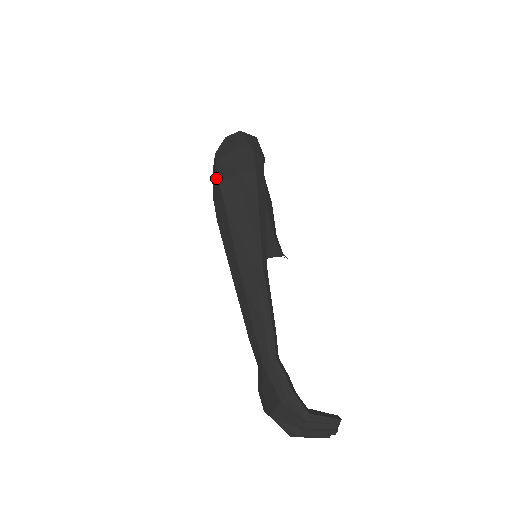
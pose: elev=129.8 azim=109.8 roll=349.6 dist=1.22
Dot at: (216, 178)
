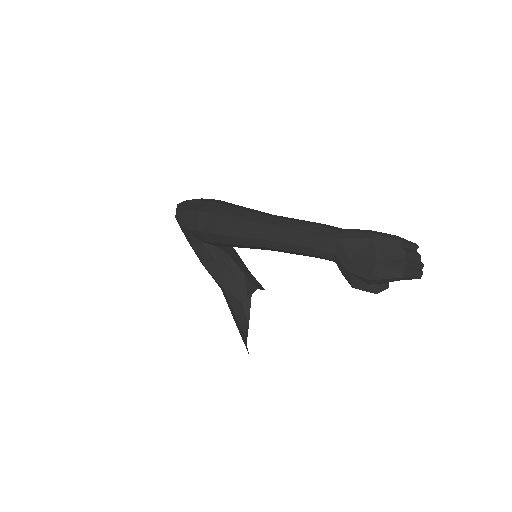
Dot at: (192, 216)
